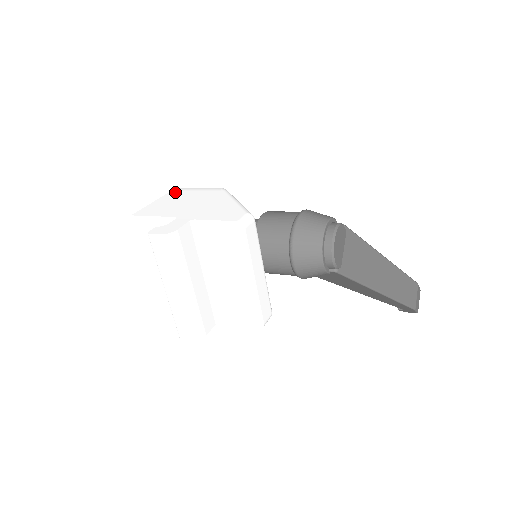
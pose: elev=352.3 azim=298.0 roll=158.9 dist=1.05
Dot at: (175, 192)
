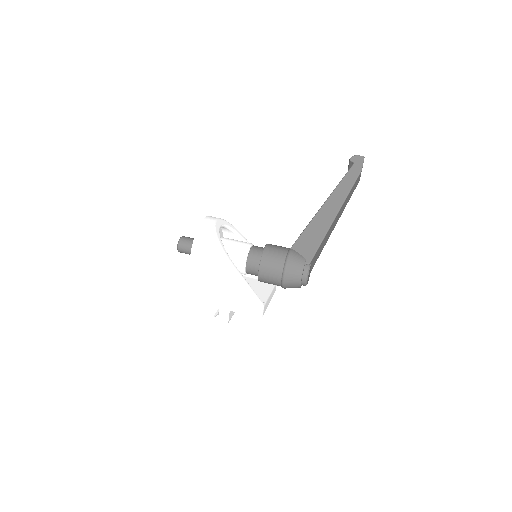
Dot at: (194, 265)
